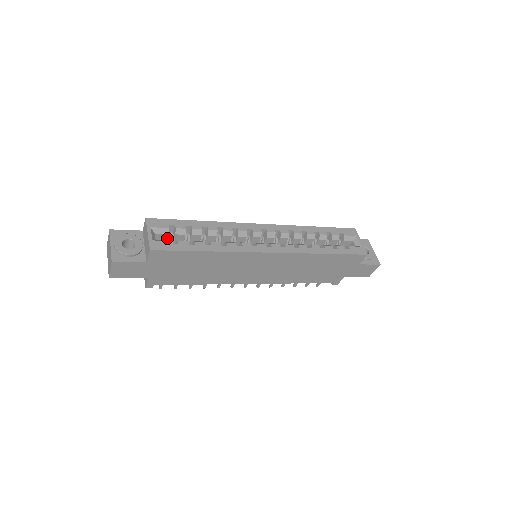
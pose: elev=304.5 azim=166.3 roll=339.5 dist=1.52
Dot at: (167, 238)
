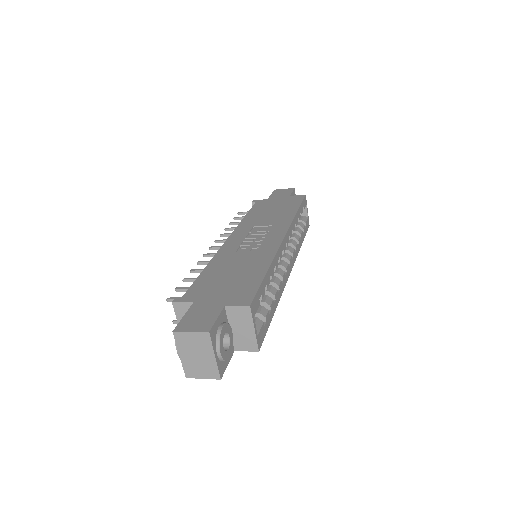
Dot at: occluded
